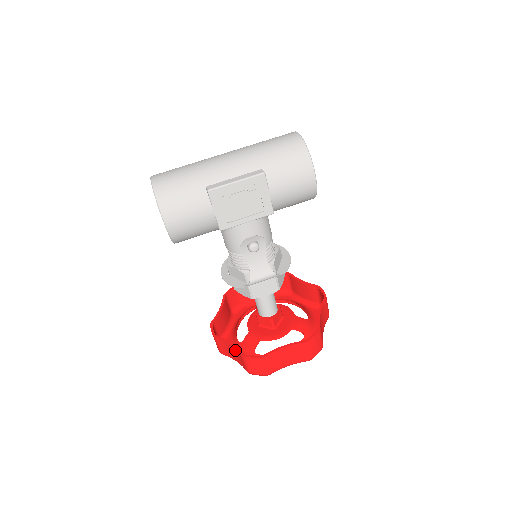
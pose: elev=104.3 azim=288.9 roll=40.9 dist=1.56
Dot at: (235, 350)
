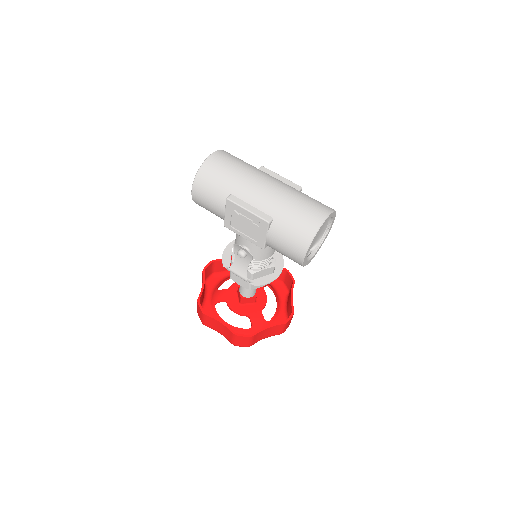
Dot at: (201, 292)
